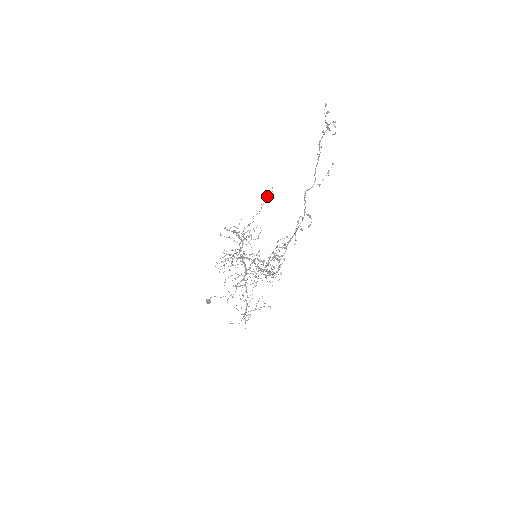
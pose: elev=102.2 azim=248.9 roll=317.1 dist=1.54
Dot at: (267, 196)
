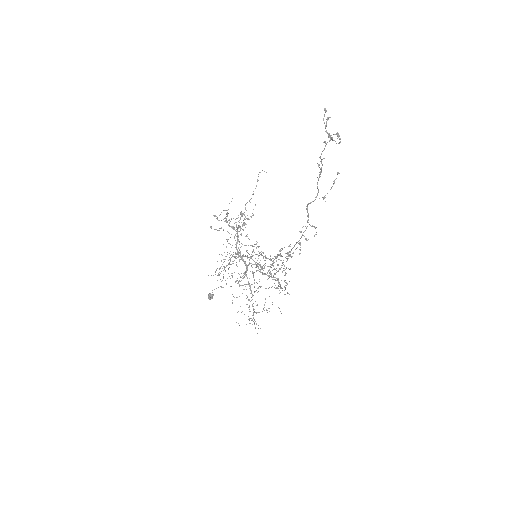
Dot at: occluded
